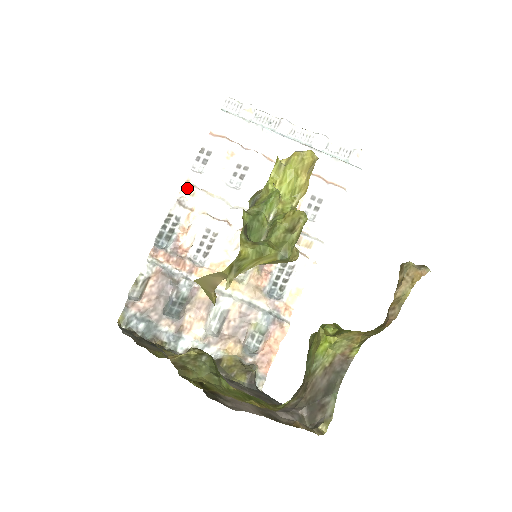
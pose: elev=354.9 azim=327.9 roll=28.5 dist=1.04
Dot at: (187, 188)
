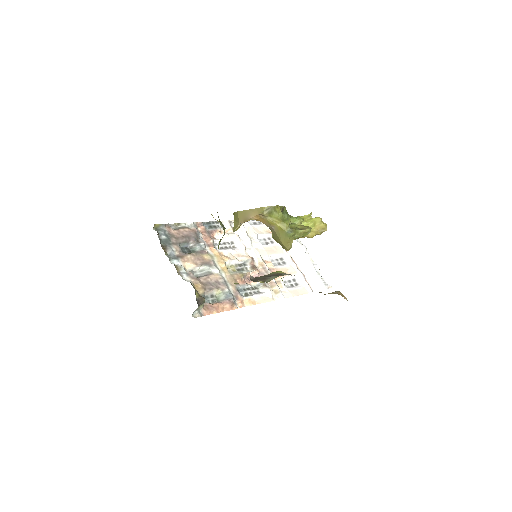
Dot at: occluded
